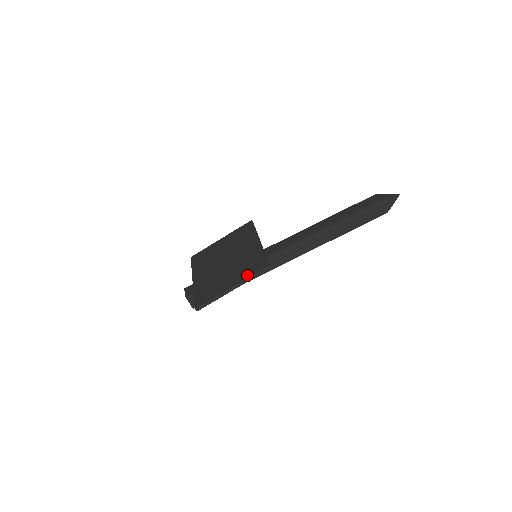
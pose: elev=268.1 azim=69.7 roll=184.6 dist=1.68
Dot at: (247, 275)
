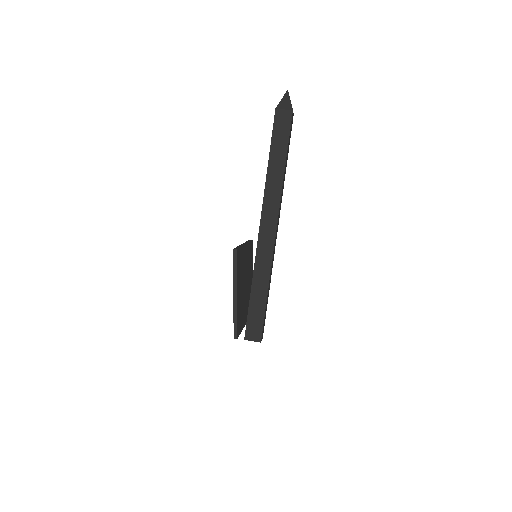
Dot at: (233, 274)
